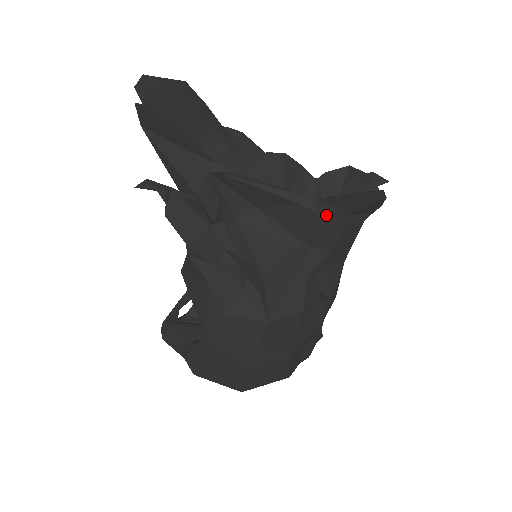
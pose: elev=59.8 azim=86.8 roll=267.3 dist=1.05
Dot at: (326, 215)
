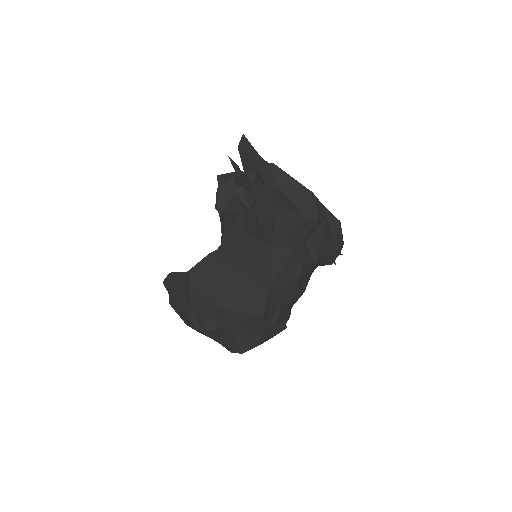
Dot at: (318, 202)
